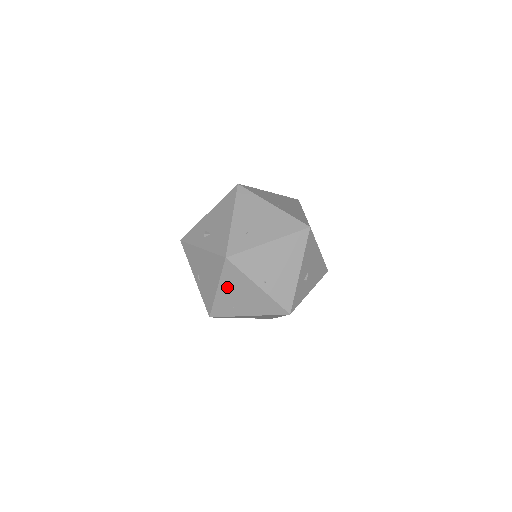
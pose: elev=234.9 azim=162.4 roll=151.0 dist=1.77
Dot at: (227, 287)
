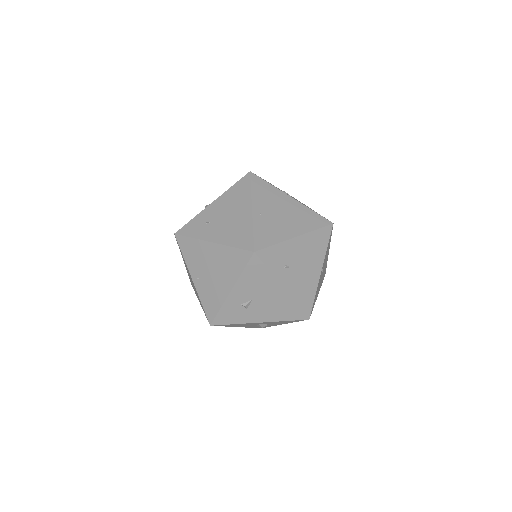
Dot at: occluded
